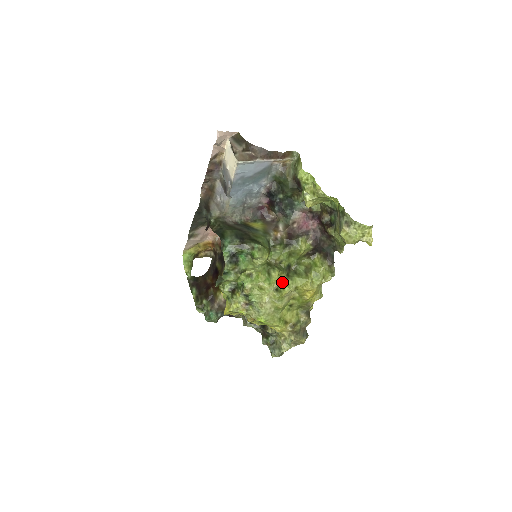
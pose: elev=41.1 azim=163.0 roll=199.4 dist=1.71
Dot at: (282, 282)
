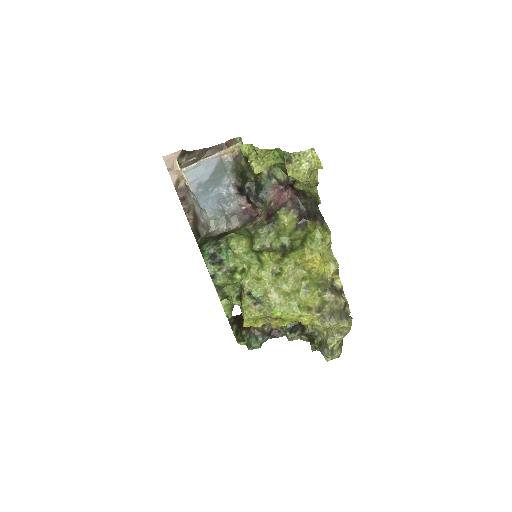
Dot at: (277, 263)
